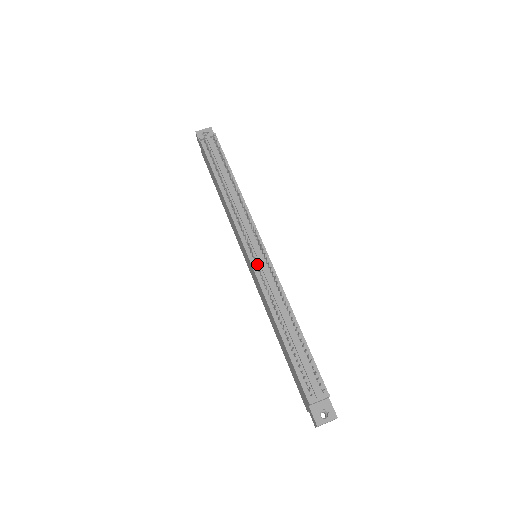
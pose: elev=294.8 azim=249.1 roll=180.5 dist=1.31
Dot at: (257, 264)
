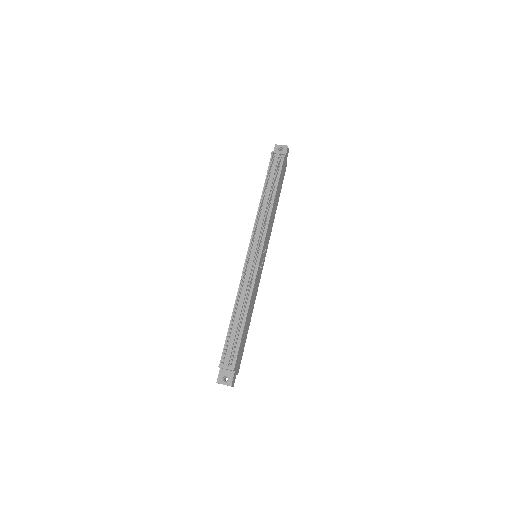
Dot at: (249, 262)
